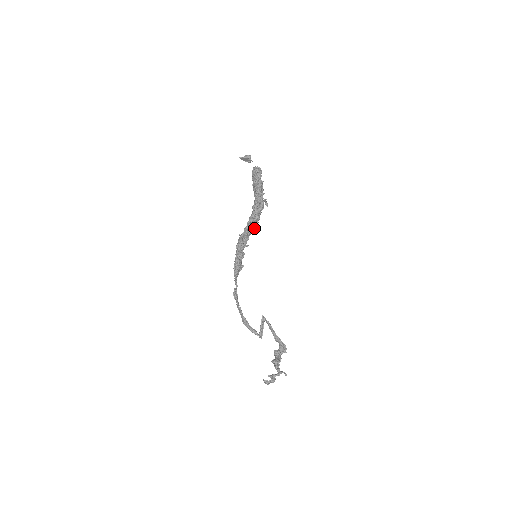
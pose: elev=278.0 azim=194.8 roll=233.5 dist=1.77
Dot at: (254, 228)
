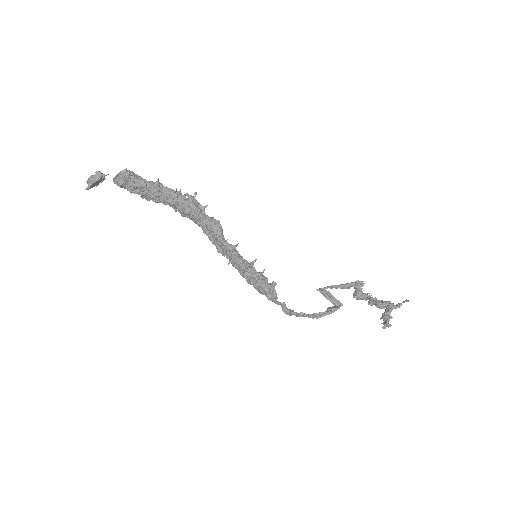
Dot at: occluded
